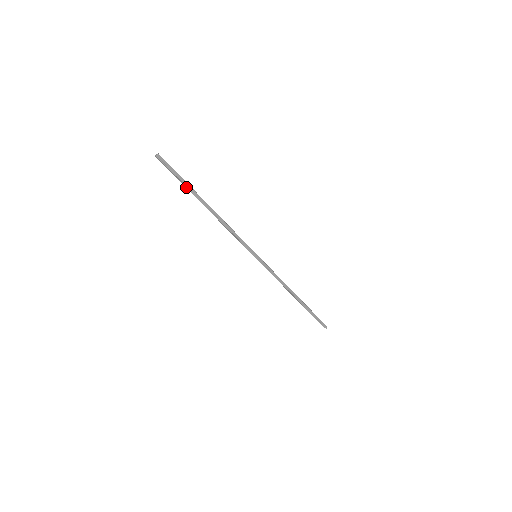
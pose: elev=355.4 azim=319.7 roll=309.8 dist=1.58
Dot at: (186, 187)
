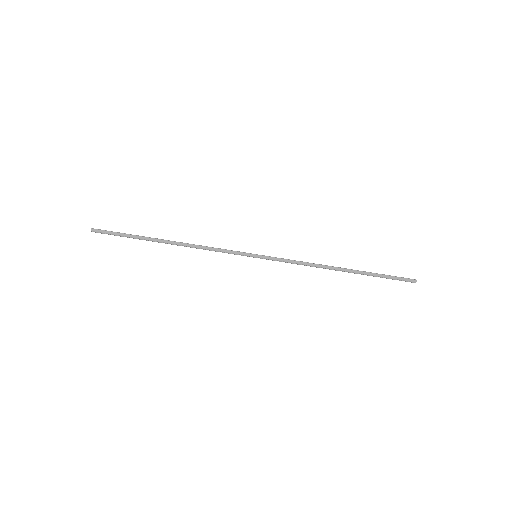
Dot at: occluded
